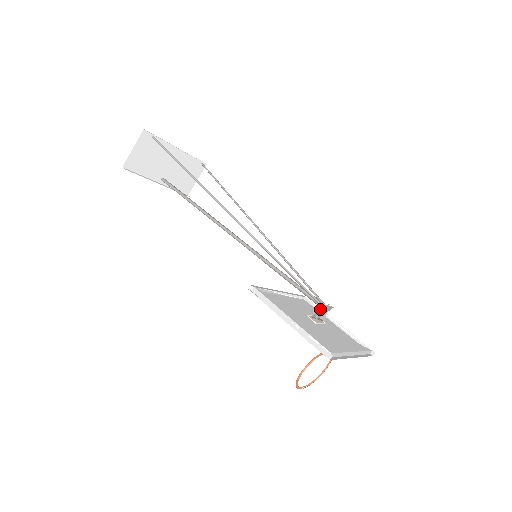
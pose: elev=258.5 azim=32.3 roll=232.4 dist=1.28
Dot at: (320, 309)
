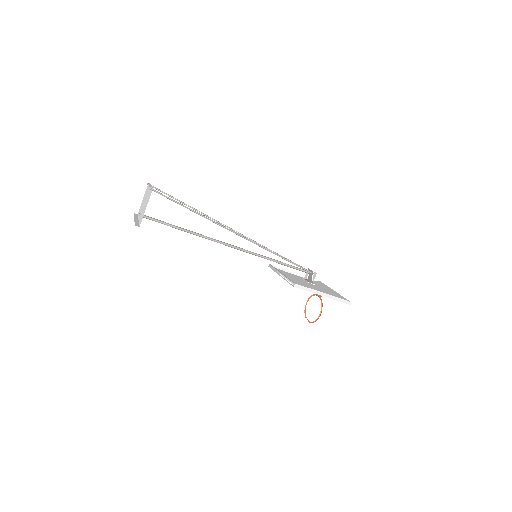
Dot at: (314, 276)
